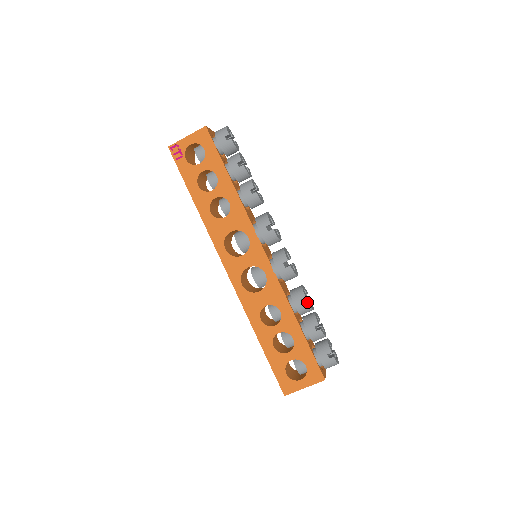
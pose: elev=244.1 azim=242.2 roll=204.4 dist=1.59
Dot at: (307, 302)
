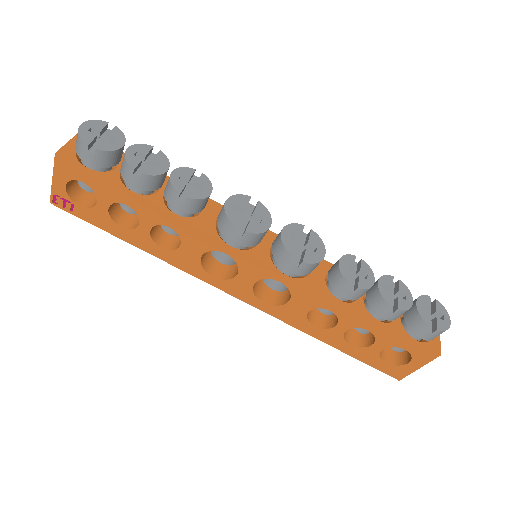
Dot at: (357, 289)
